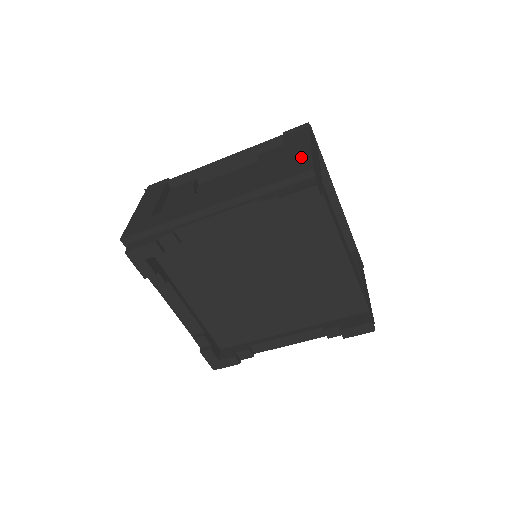
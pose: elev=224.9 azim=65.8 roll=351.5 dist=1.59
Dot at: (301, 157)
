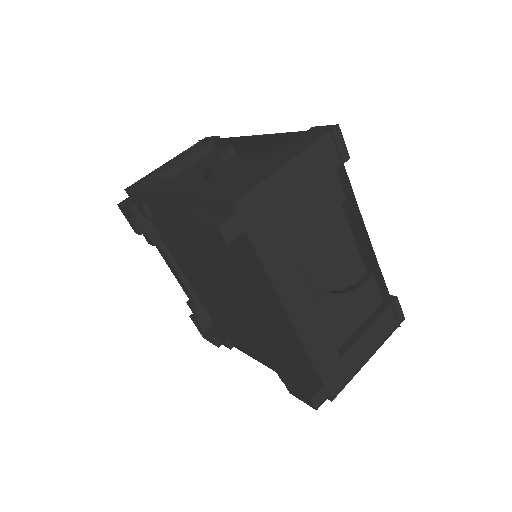
Dot at: (256, 178)
